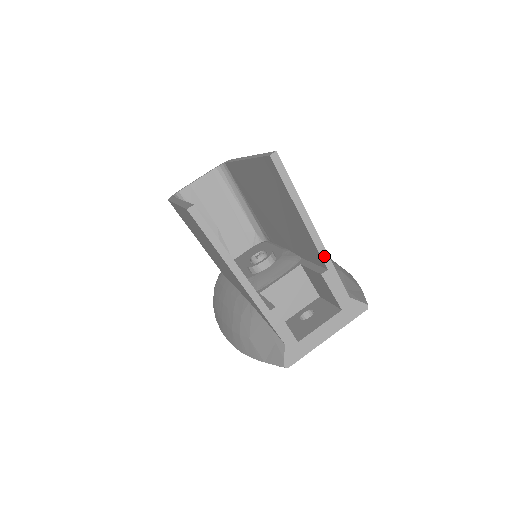
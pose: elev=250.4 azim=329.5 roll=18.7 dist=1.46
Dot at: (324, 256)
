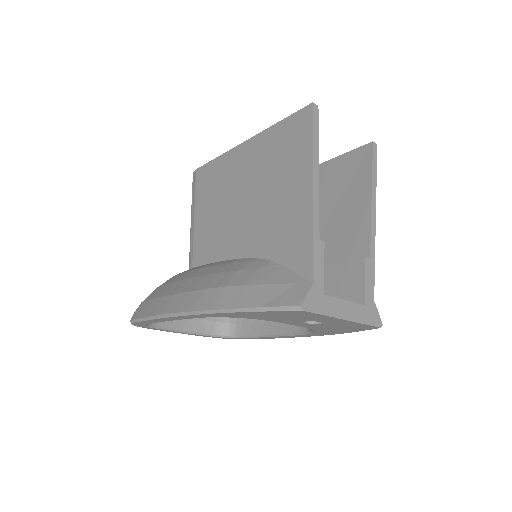
Dot at: (372, 245)
